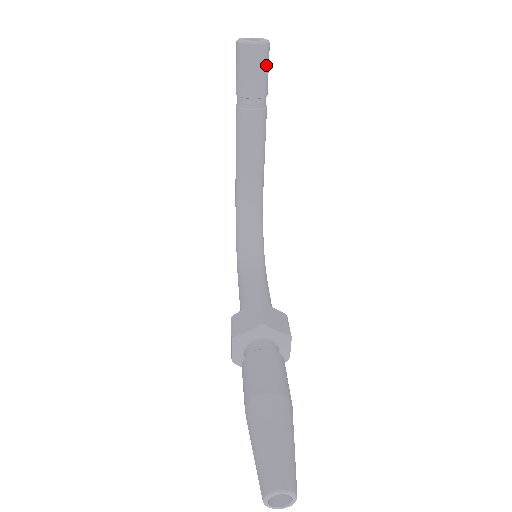
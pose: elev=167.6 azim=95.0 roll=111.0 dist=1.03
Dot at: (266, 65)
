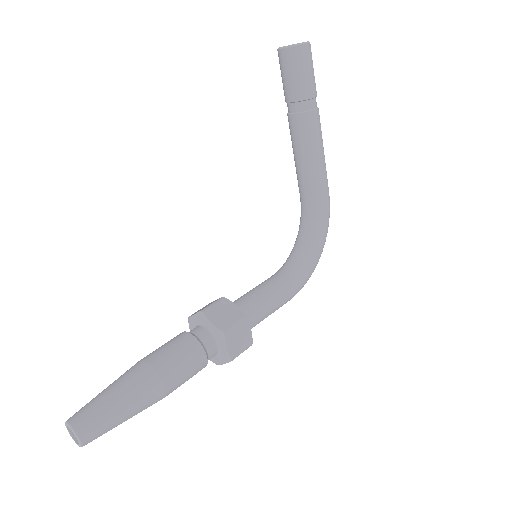
Dot at: (301, 67)
